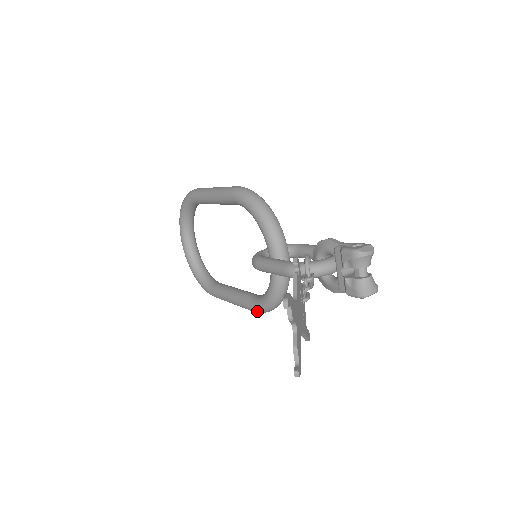
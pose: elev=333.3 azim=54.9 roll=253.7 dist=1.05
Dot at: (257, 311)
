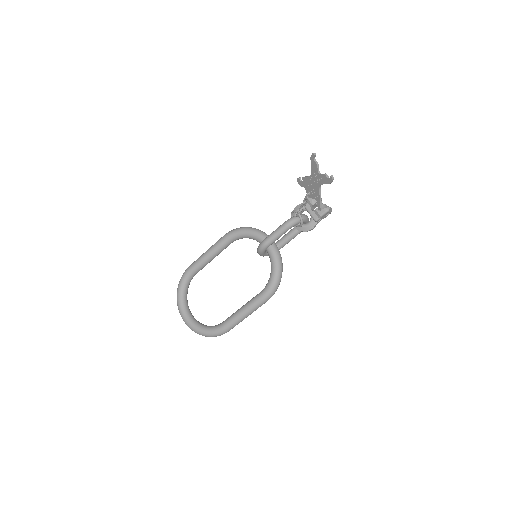
Dot at: (269, 294)
